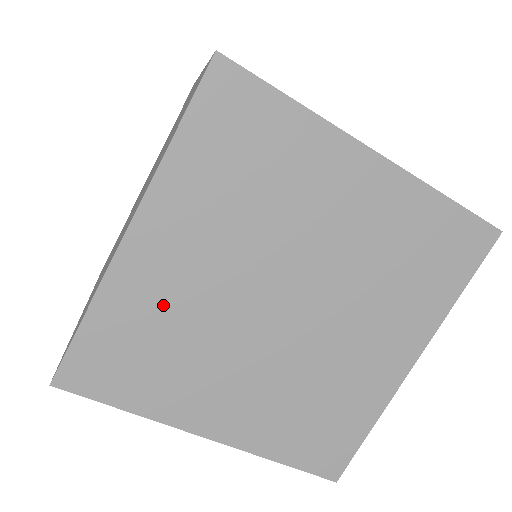
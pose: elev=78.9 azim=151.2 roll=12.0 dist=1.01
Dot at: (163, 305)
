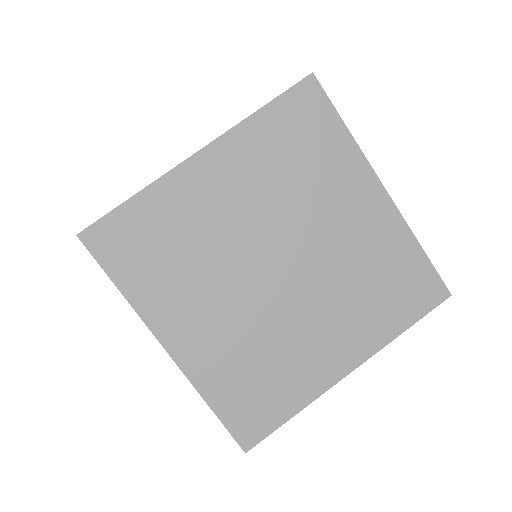
Dot at: (192, 218)
